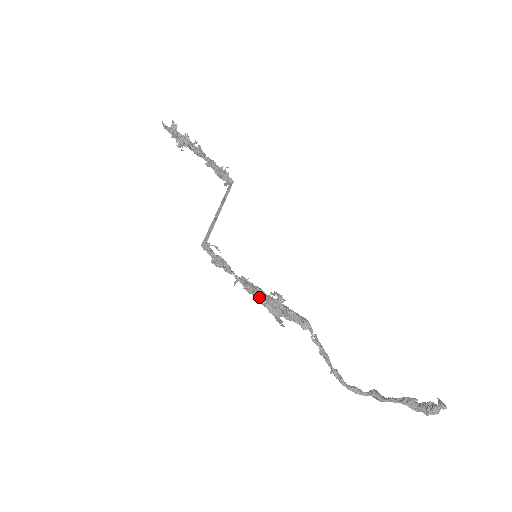
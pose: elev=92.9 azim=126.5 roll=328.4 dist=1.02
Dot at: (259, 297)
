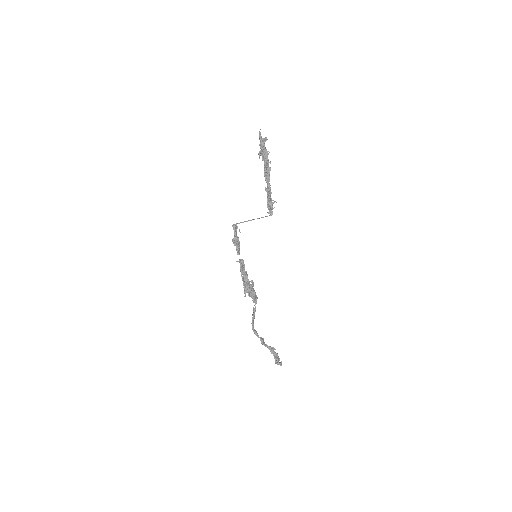
Dot at: (244, 278)
